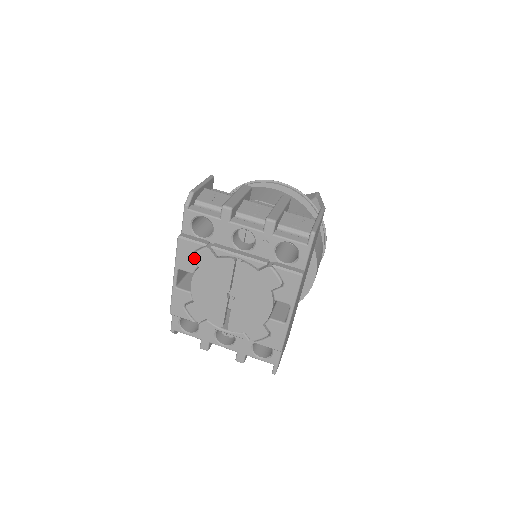
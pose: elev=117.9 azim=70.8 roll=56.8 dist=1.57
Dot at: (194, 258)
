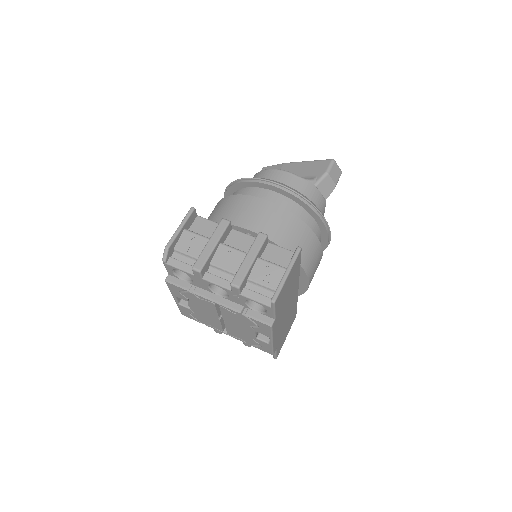
Dot at: (183, 294)
